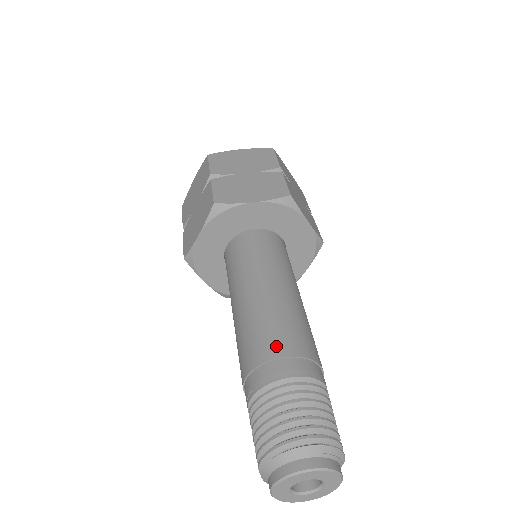
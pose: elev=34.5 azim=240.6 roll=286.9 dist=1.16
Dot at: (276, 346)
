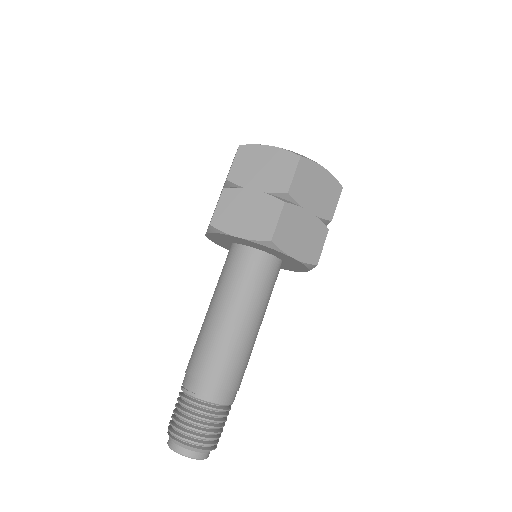
Dot at: (228, 380)
